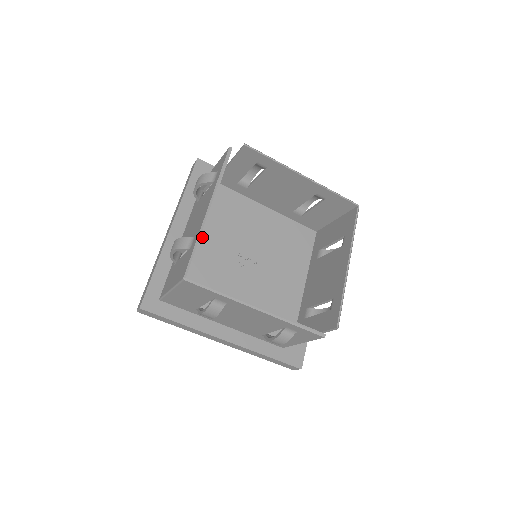
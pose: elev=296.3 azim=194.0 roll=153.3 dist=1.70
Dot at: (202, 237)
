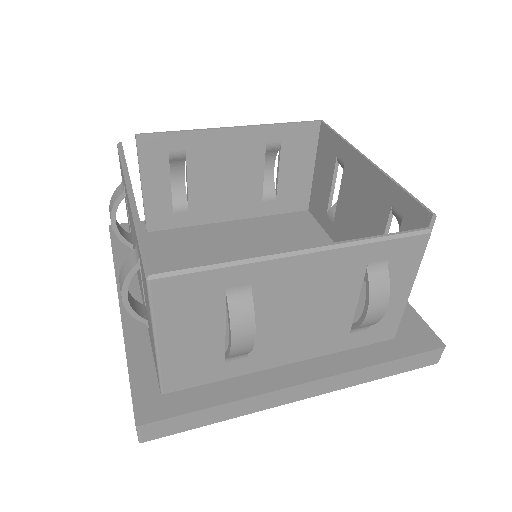
Dot at: occluded
